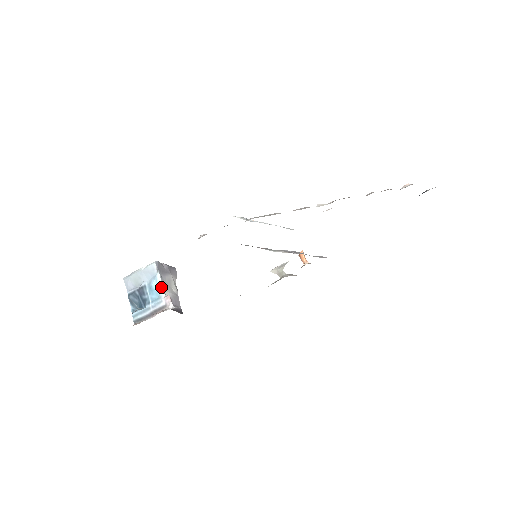
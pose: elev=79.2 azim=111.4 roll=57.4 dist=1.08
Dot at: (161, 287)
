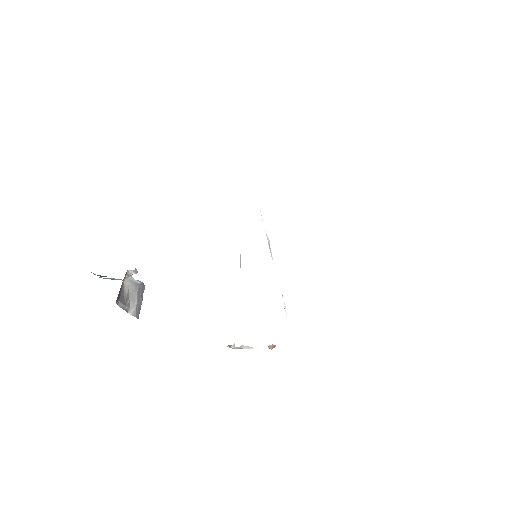
Dot at: (133, 278)
